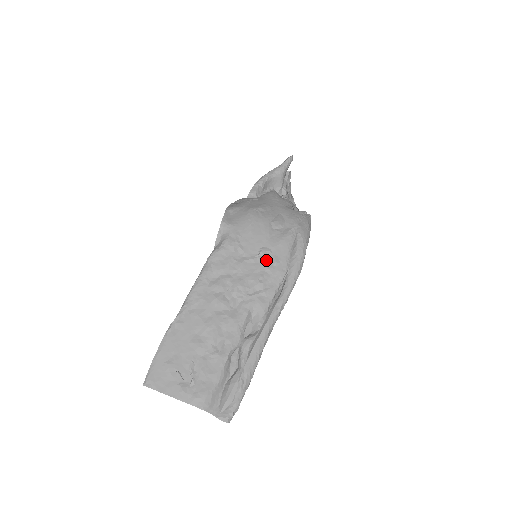
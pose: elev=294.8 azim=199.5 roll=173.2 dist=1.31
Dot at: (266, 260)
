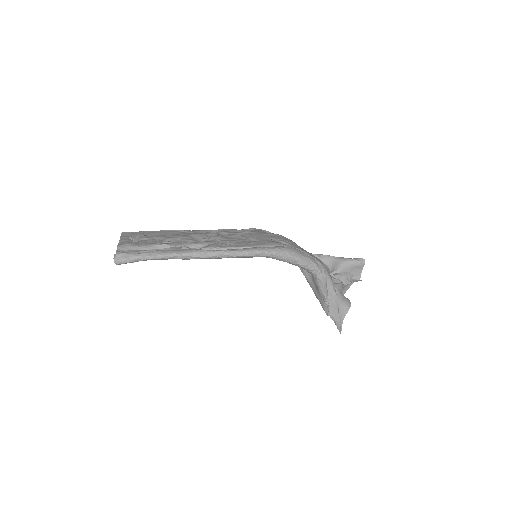
Dot at: (249, 241)
